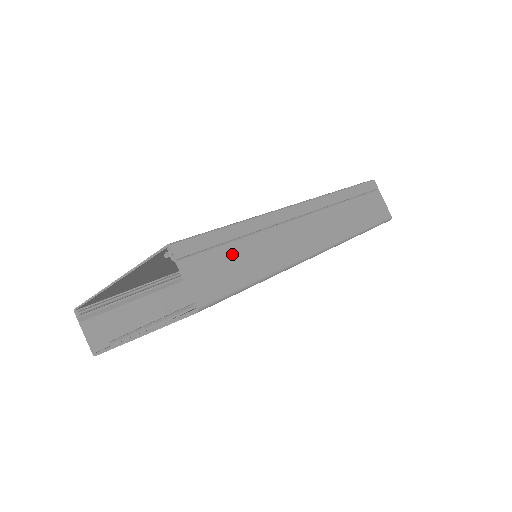
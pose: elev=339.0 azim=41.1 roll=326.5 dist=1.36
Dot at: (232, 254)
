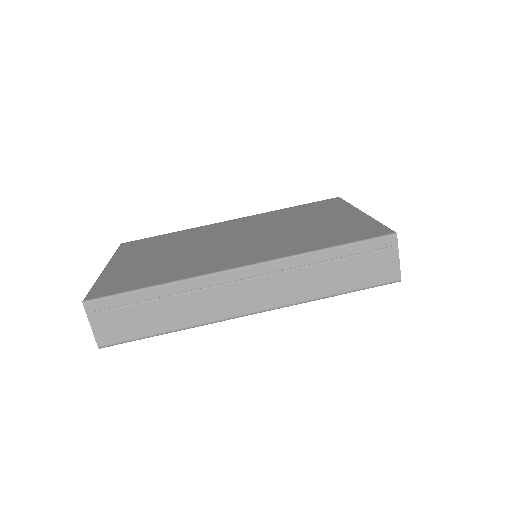
Dot at: (141, 312)
